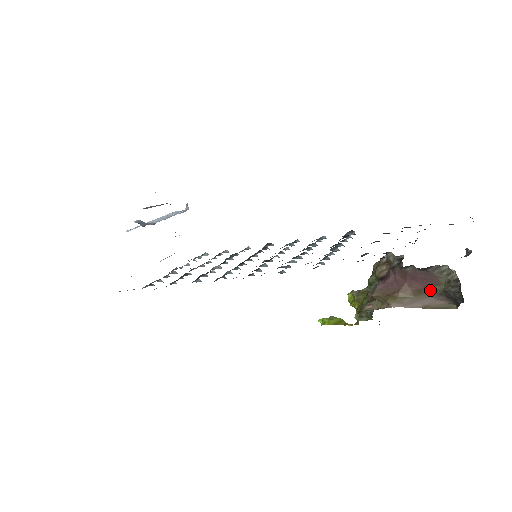
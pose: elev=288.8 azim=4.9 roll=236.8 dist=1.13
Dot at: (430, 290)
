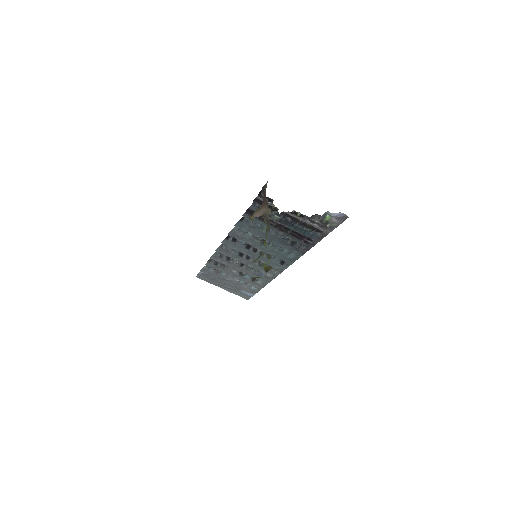
Dot at: (265, 203)
